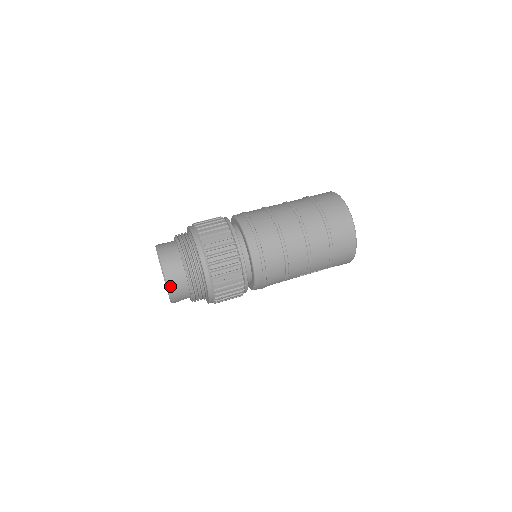
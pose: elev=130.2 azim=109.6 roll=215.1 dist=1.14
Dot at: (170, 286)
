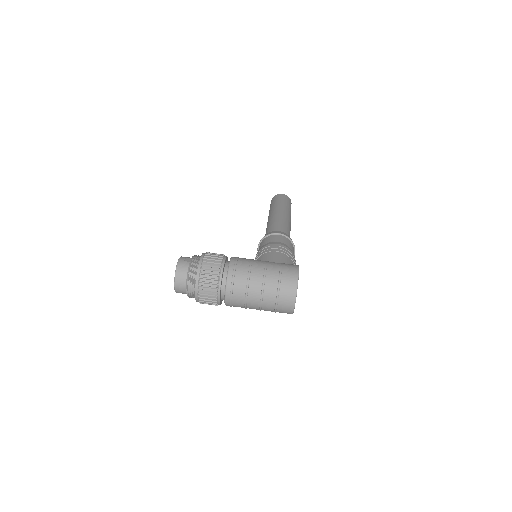
Dot at: (176, 290)
